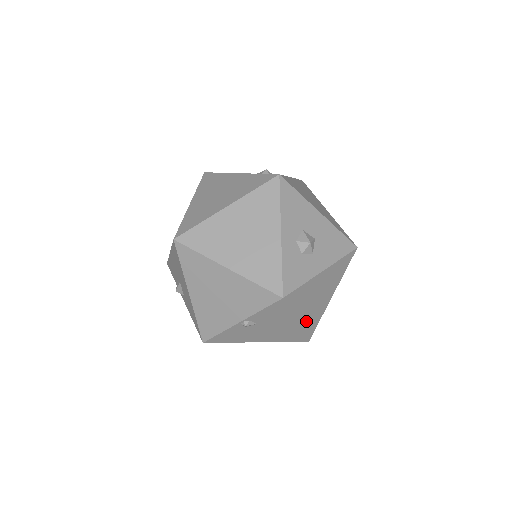
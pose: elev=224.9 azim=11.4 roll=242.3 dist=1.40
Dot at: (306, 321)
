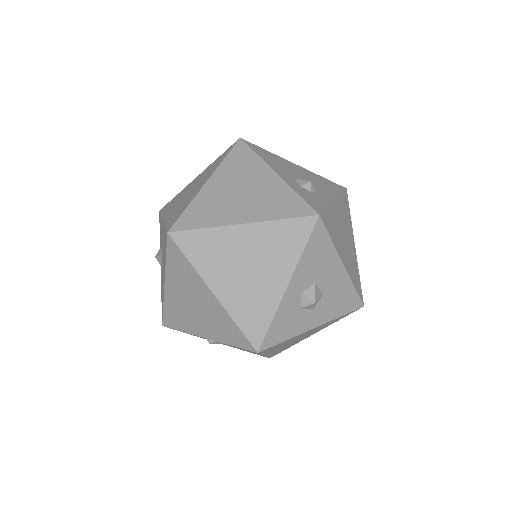
Dot at: (275, 352)
